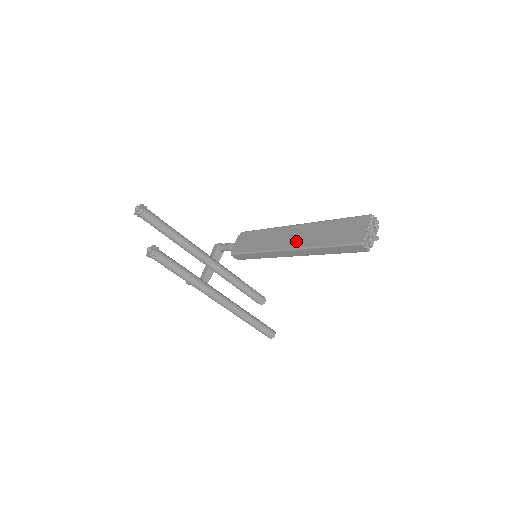
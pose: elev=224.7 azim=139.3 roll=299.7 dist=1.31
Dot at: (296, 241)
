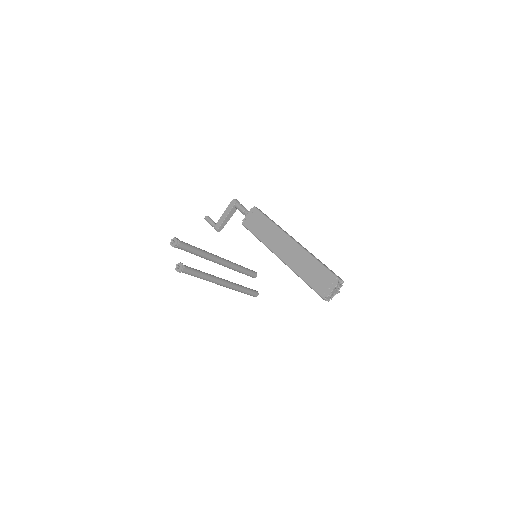
Dot at: (287, 257)
